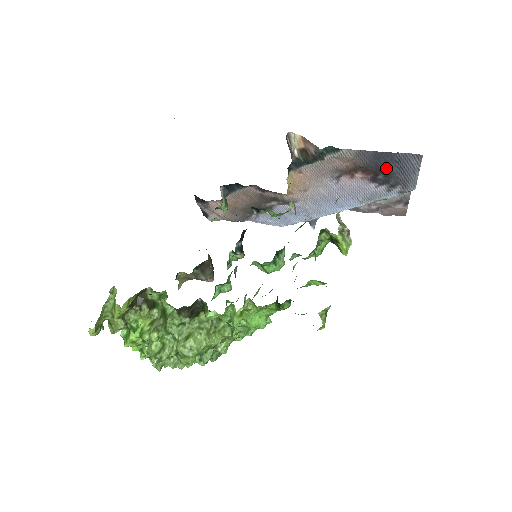
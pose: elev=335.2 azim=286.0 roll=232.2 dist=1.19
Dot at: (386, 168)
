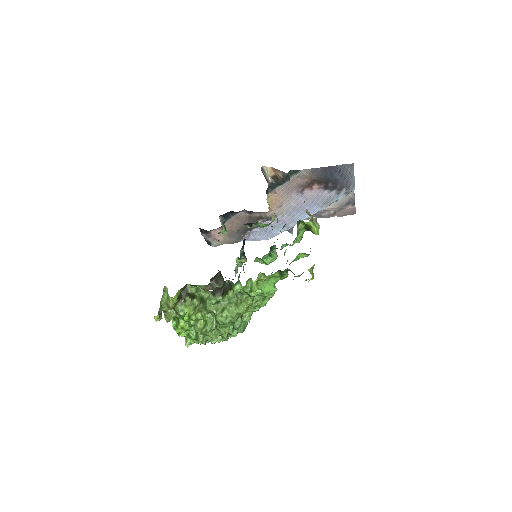
Dot at: (332, 177)
